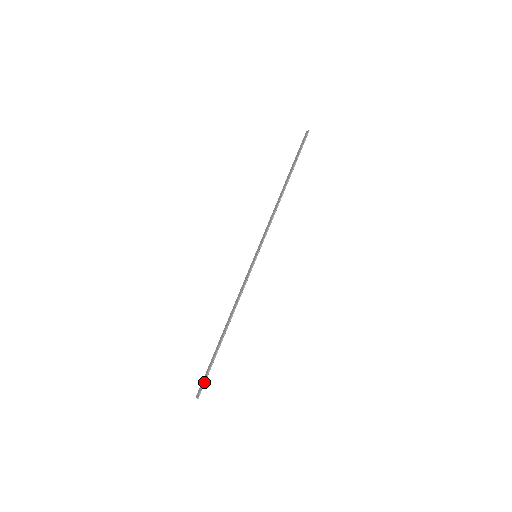
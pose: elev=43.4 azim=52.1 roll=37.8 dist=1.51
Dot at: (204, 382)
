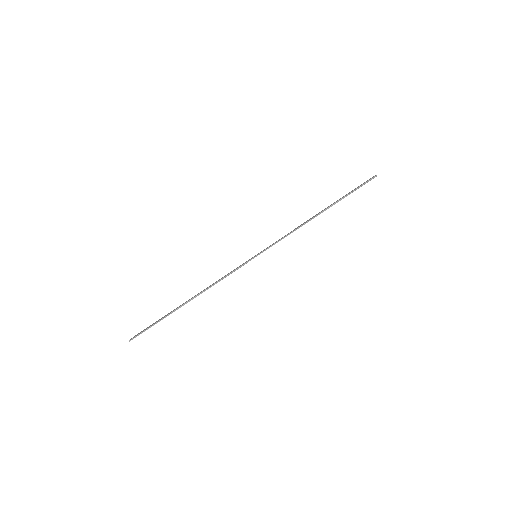
Dot at: (143, 331)
